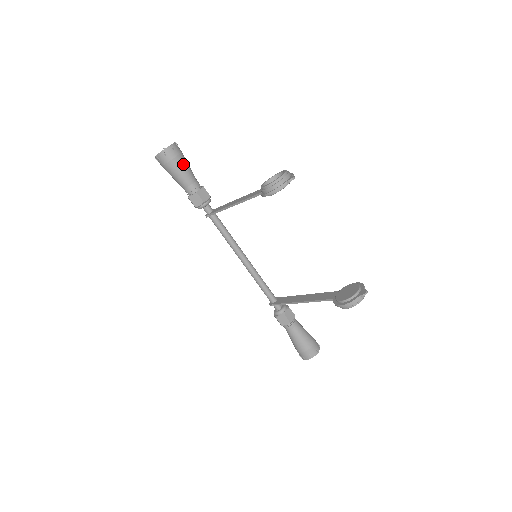
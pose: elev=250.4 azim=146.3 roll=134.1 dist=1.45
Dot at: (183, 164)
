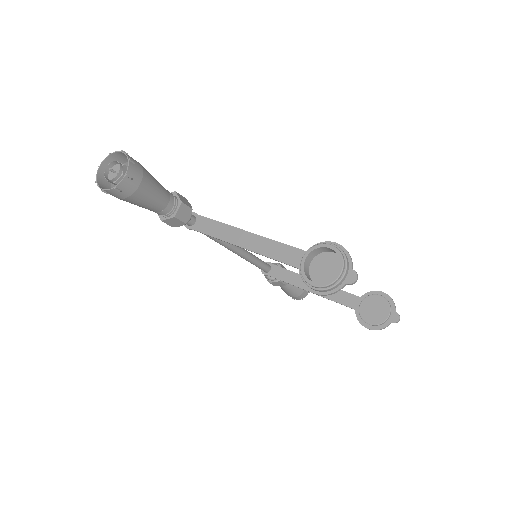
Dot at: (150, 190)
